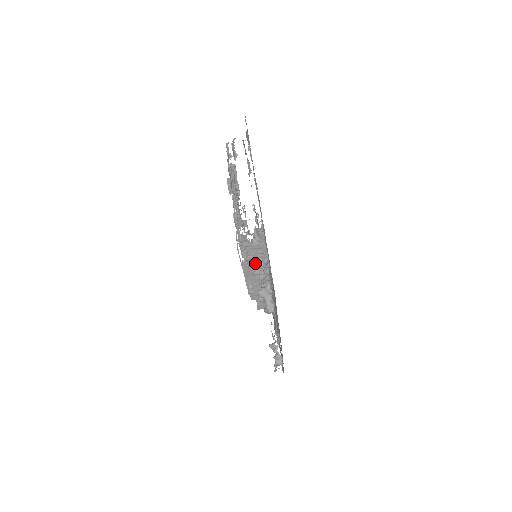
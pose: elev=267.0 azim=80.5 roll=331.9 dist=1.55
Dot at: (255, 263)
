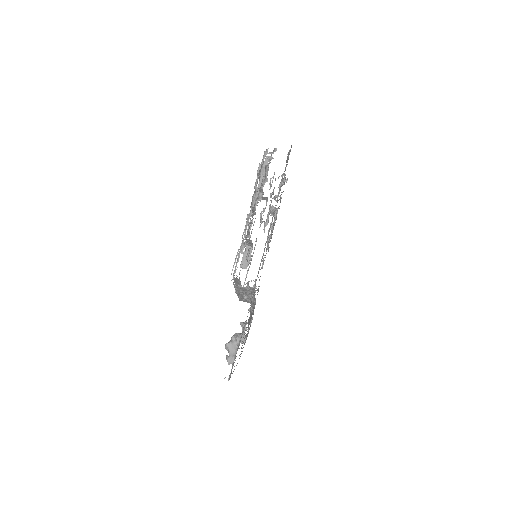
Dot at: (243, 291)
